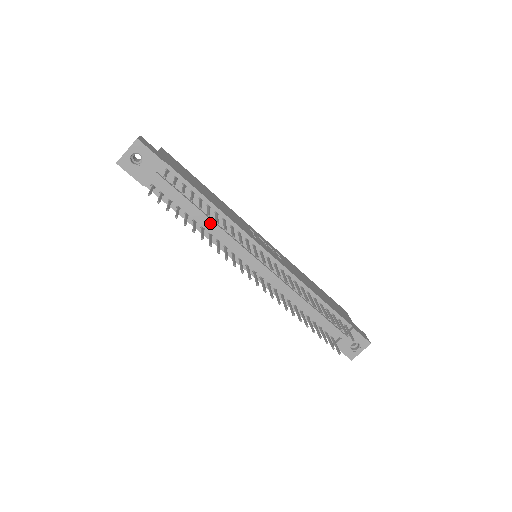
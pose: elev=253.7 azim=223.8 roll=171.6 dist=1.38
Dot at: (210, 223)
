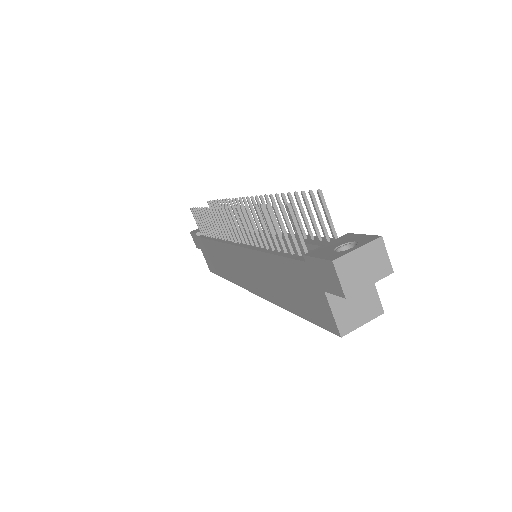
Dot at: occluded
